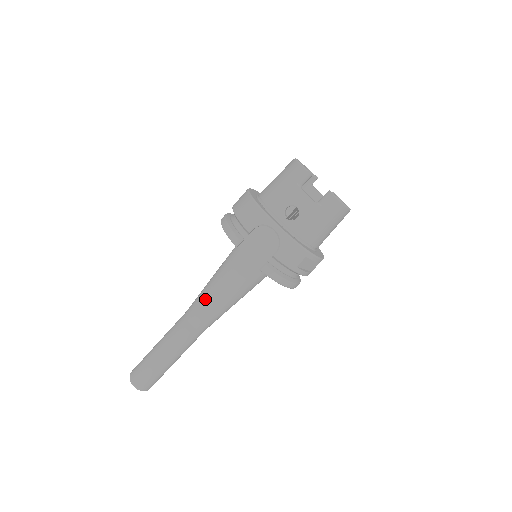
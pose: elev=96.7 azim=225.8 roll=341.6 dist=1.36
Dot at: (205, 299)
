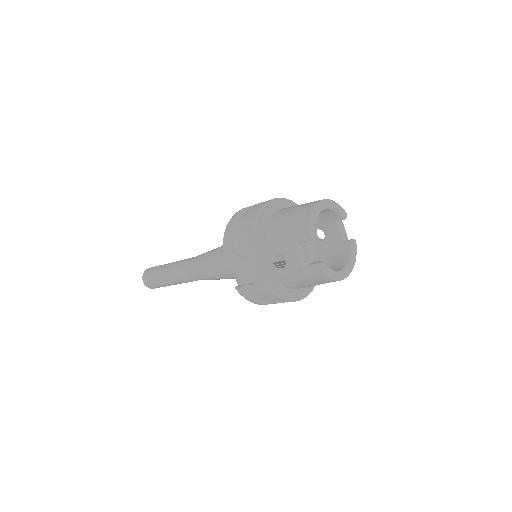
Dot at: (203, 264)
